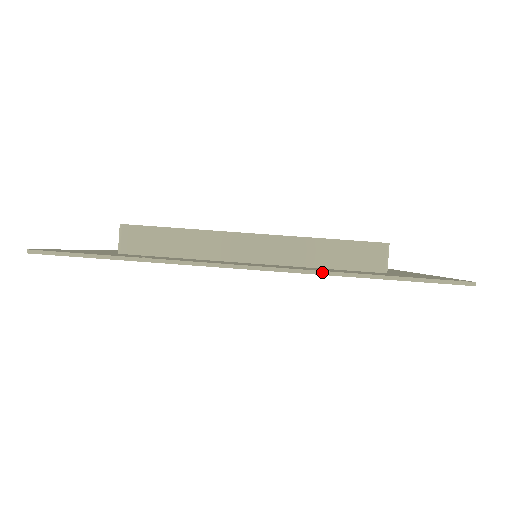
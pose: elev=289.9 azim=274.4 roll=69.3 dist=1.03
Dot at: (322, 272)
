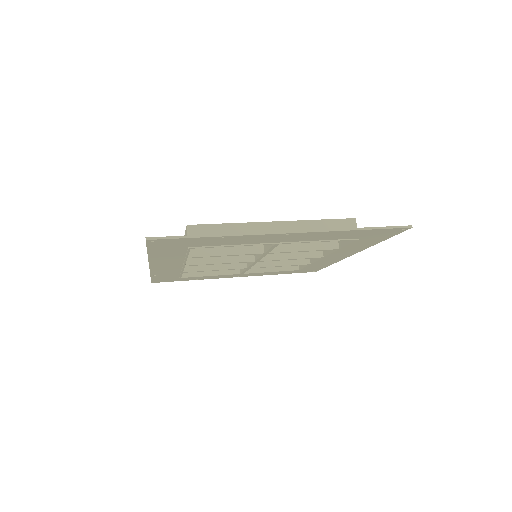
Dot at: (330, 230)
